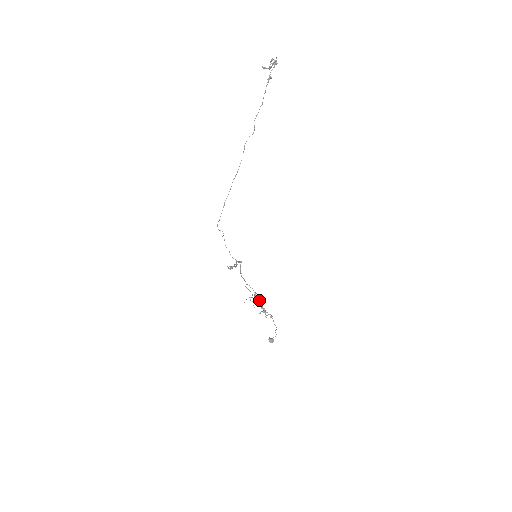
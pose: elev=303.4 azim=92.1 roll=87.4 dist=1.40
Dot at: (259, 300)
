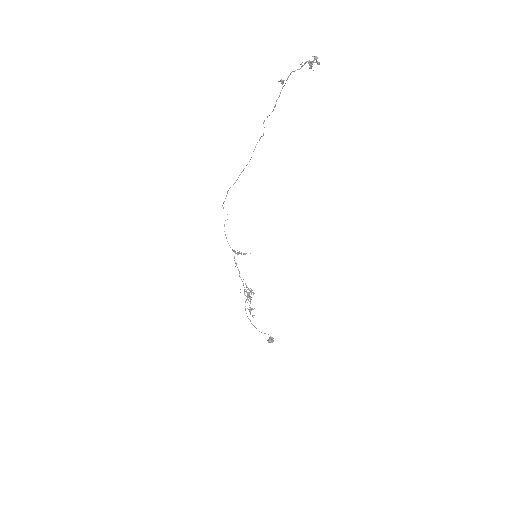
Dot at: (249, 297)
